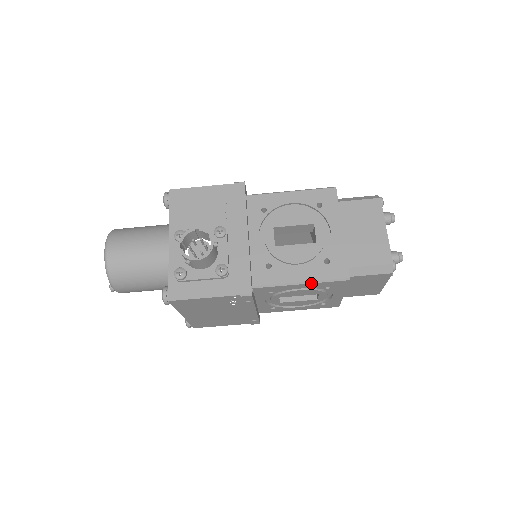
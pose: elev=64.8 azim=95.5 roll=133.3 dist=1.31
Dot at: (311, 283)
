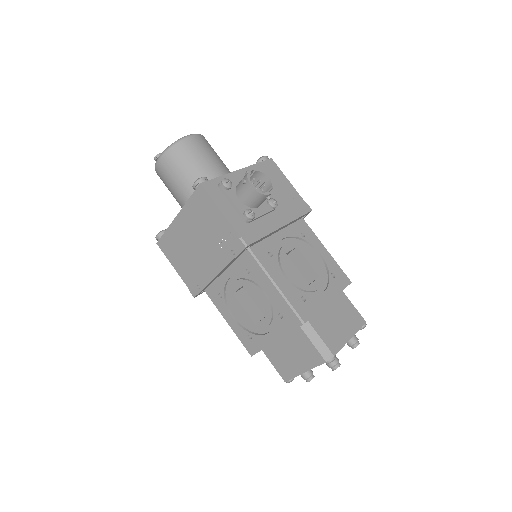
Dot at: (281, 294)
